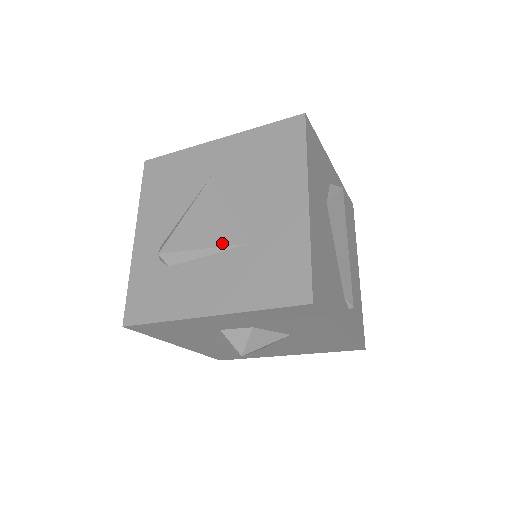
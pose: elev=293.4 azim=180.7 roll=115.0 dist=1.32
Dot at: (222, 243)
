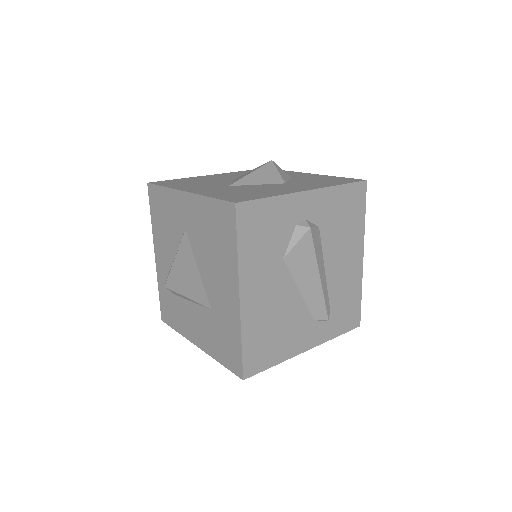
Dot at: (196, 299)
